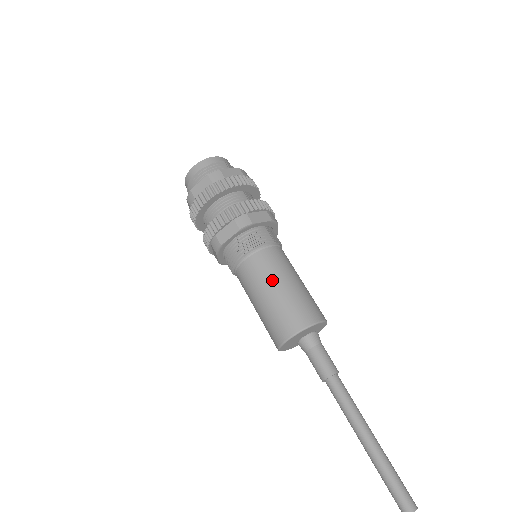
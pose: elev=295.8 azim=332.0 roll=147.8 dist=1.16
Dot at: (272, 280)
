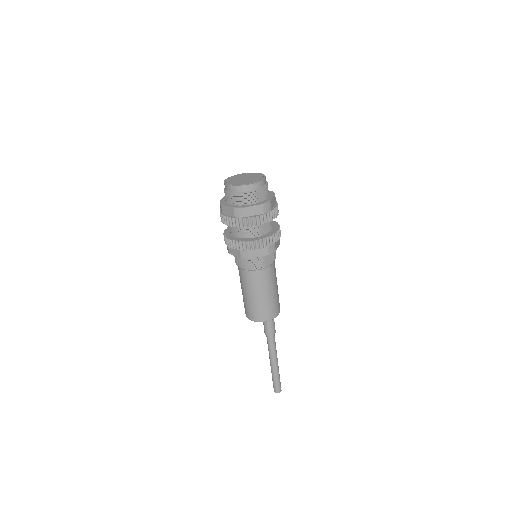
Dot at: (251, 290)
